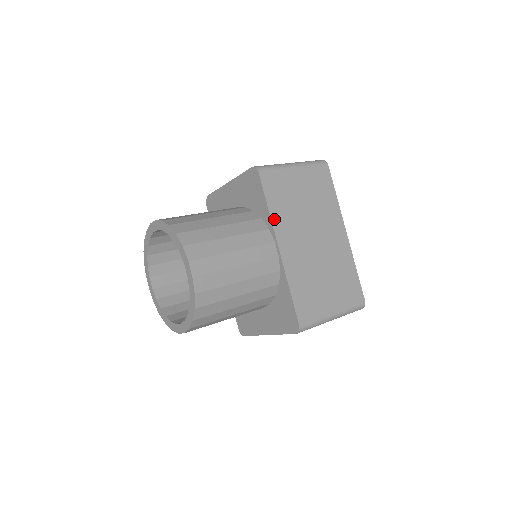
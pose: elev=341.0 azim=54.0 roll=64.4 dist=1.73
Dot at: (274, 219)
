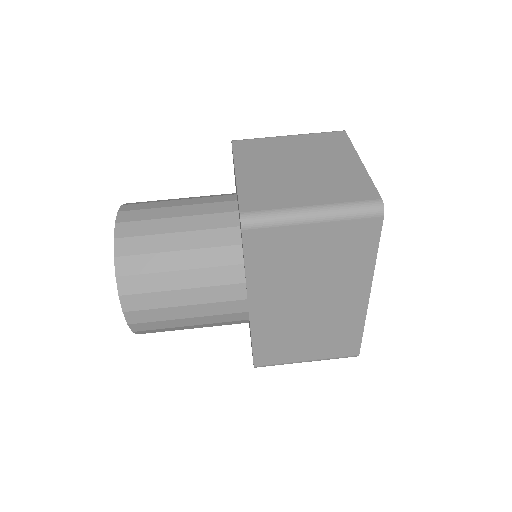
Dot at: (251, 281)
